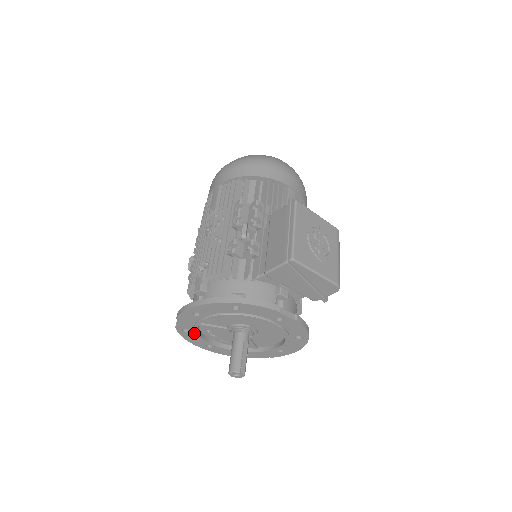
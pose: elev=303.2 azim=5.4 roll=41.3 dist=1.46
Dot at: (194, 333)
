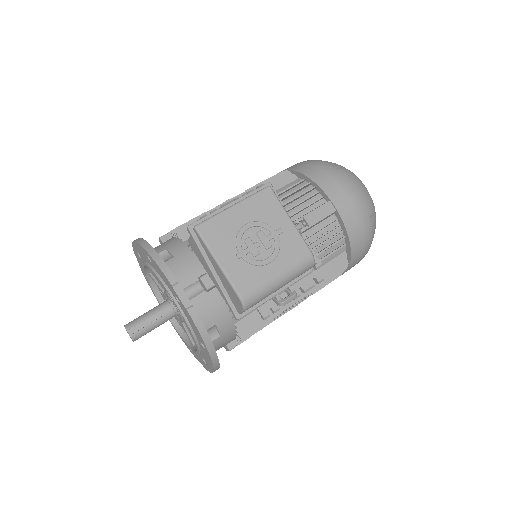
Dot at: occluded
